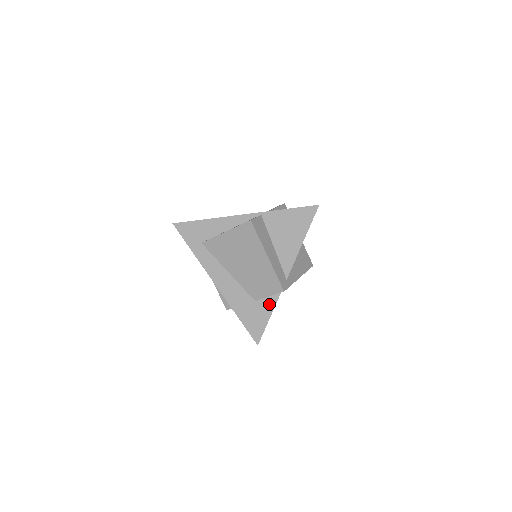
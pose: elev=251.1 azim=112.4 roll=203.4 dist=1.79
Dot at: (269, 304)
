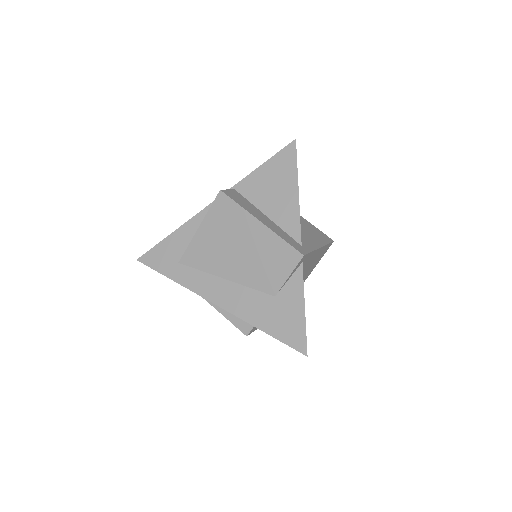
Dot at: (295, 290)
